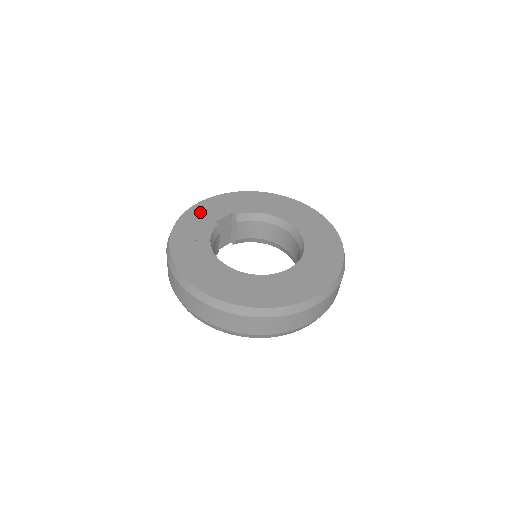
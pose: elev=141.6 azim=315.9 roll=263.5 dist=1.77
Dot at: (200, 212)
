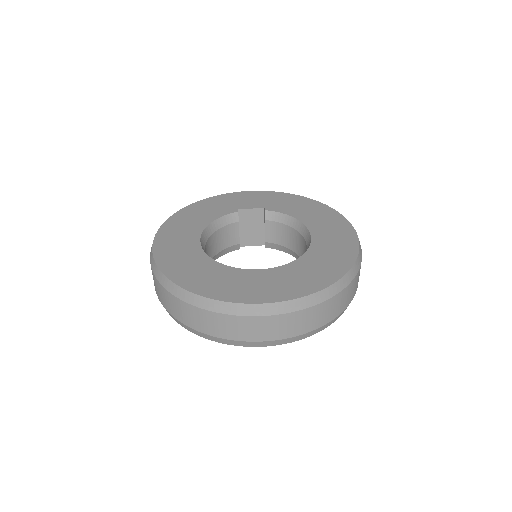
Dot at: (236, 198)
